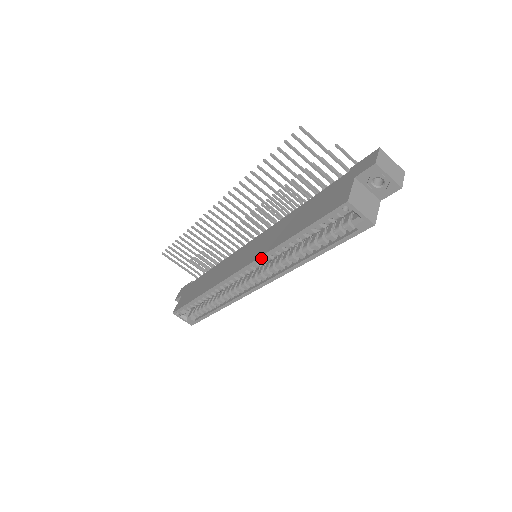
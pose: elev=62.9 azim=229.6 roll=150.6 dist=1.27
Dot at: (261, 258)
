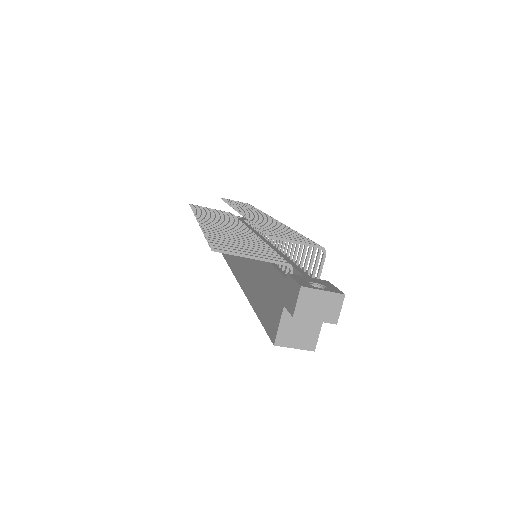
Dot at: (246, 294)
